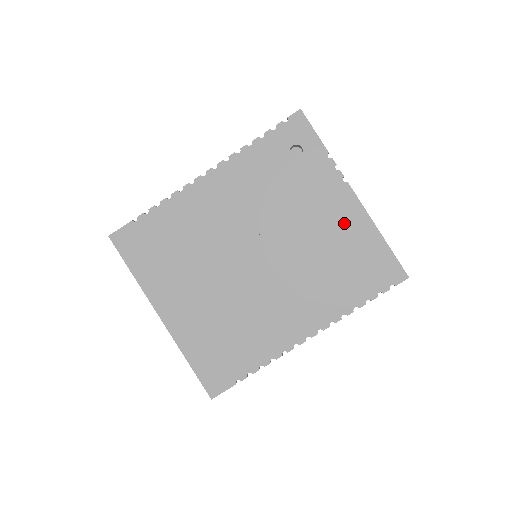
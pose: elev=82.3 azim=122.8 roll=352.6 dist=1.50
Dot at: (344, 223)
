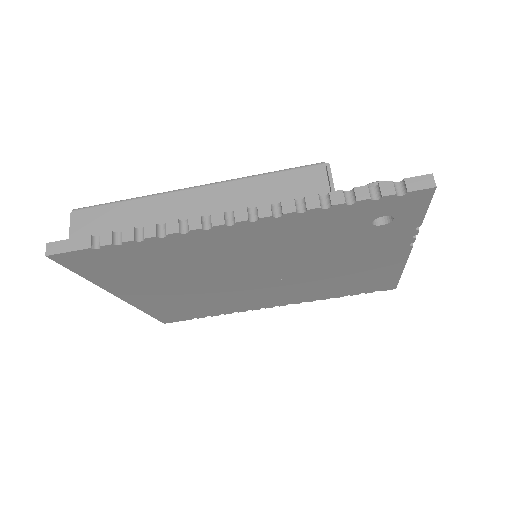
Dot at: (376, 266)
